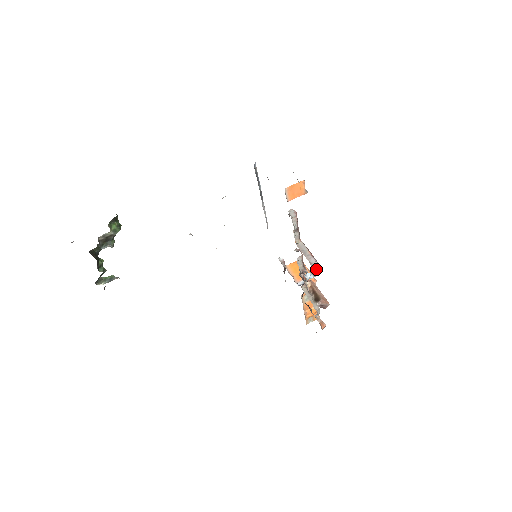
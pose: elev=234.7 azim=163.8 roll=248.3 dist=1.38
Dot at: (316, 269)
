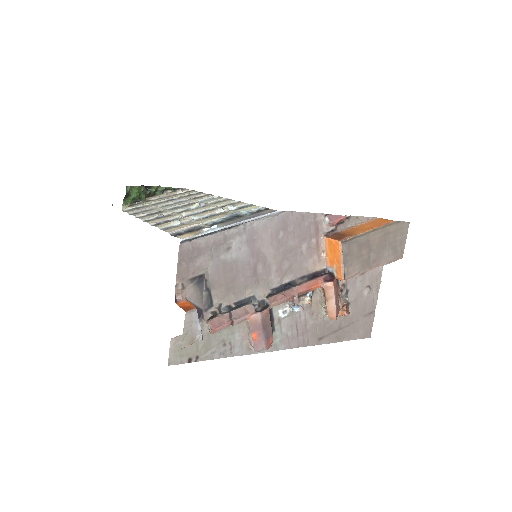
Dot at: (263, 346)
